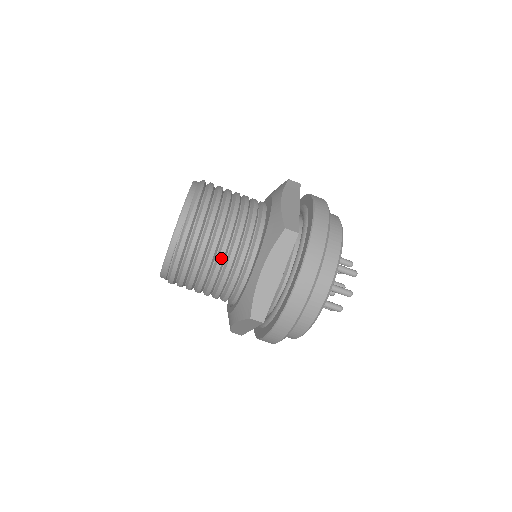
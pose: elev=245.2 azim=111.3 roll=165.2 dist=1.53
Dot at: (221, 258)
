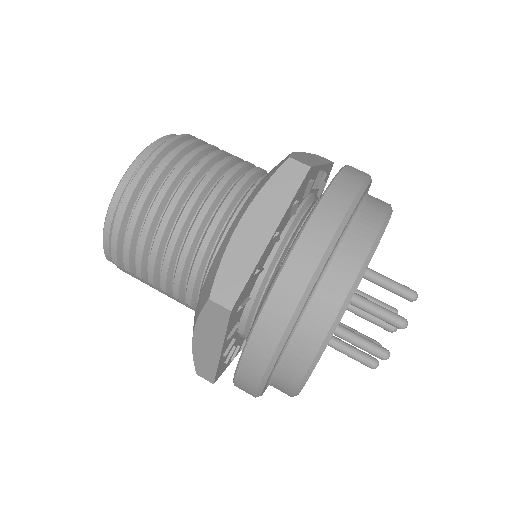
Dot at: (187, 210)
